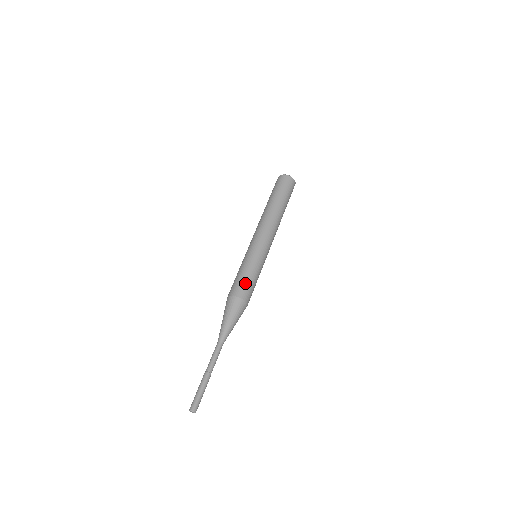
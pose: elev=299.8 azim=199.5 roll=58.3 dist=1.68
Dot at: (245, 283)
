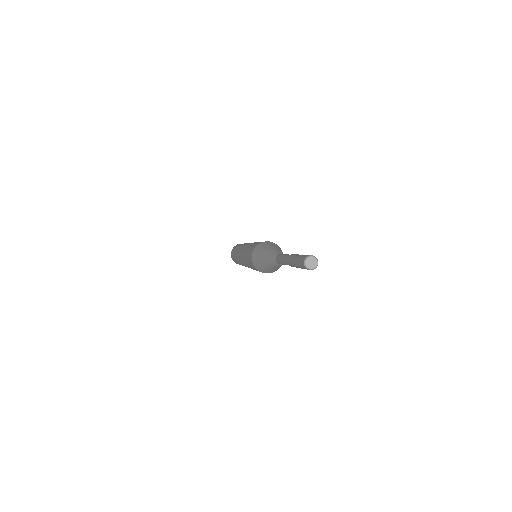
Dot at: (259, 242)
